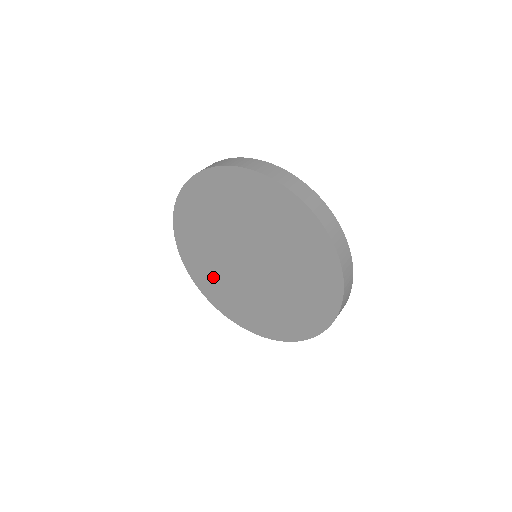
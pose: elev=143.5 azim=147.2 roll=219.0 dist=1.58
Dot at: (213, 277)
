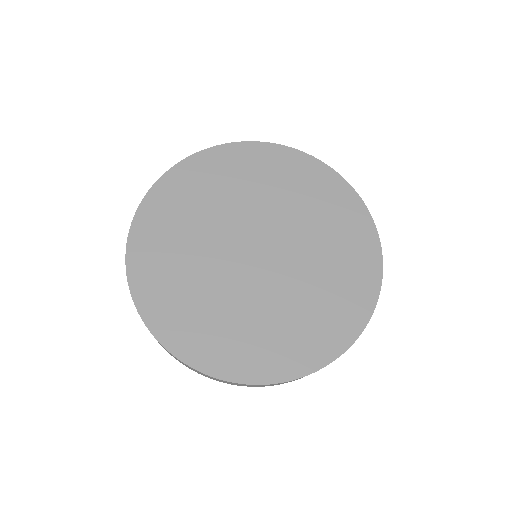
Dot at: (232, 330)
